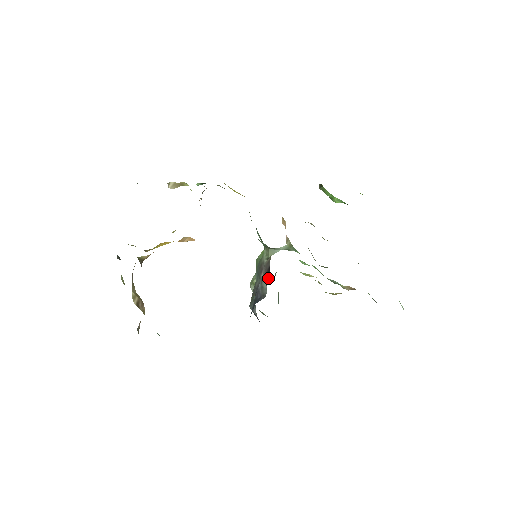
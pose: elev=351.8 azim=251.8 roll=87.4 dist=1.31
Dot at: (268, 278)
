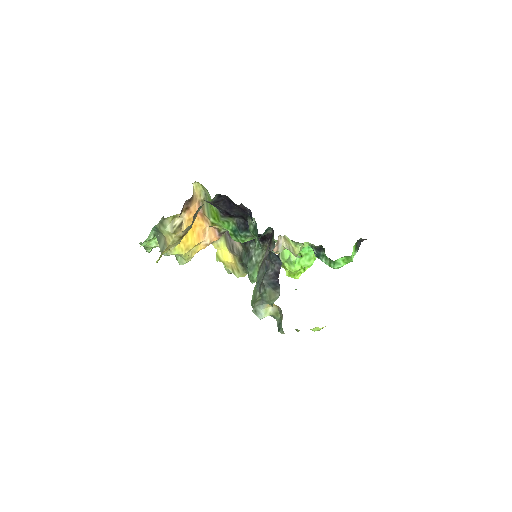
Dot at: (272, 236)
